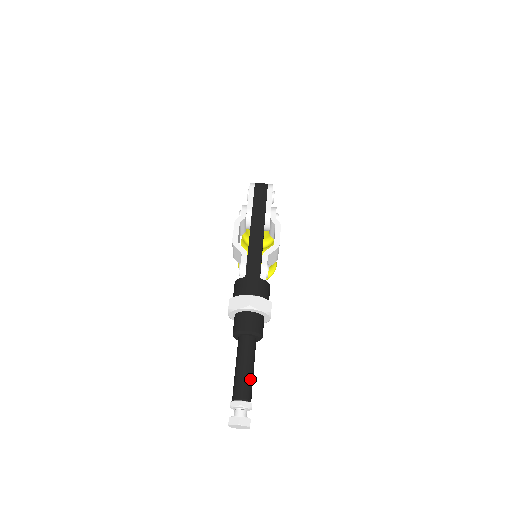
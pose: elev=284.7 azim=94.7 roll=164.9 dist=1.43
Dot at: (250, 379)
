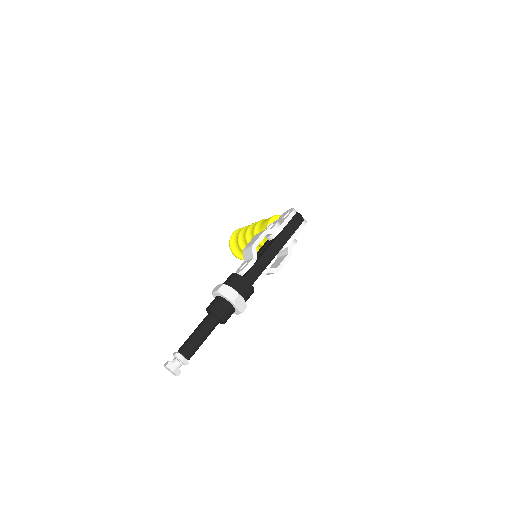
Dot at: (199, 346)
